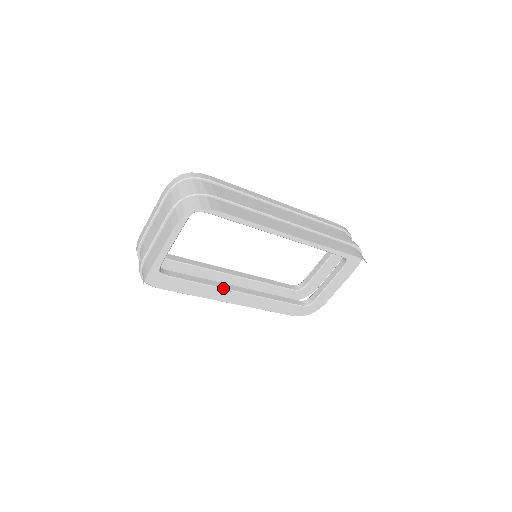
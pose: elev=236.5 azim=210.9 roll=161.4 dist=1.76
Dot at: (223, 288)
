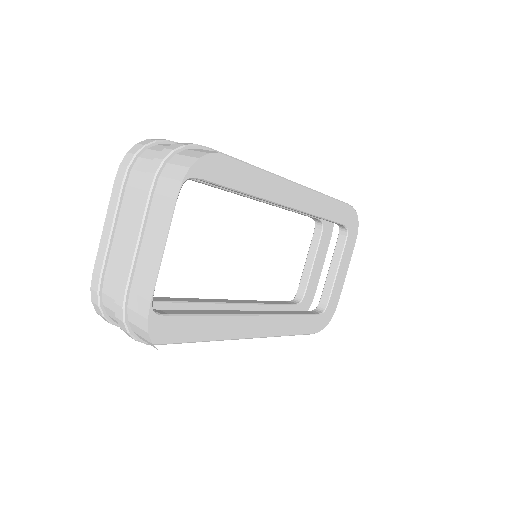
Dot at: (237, 314)
